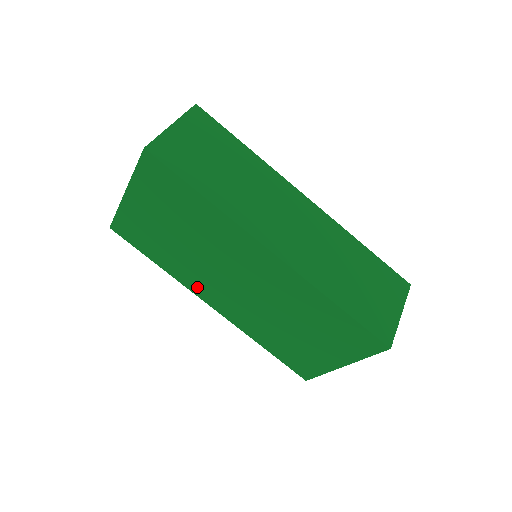
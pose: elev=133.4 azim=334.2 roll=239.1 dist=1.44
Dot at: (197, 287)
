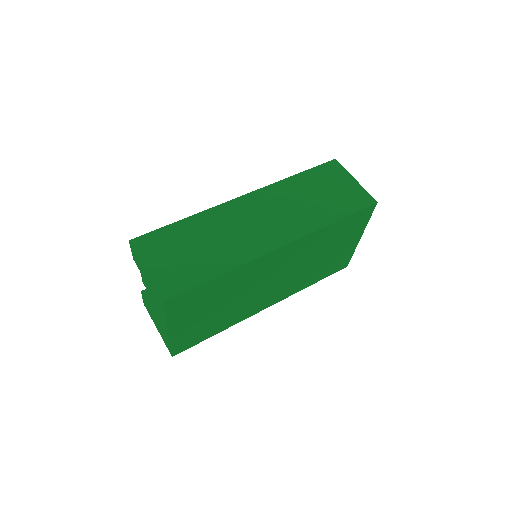
Dot at: (251, 311)
